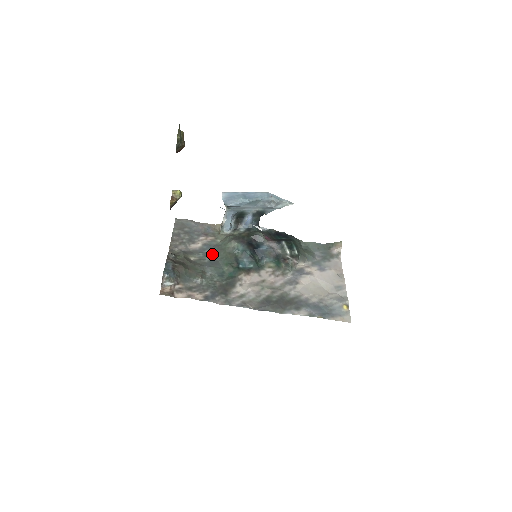
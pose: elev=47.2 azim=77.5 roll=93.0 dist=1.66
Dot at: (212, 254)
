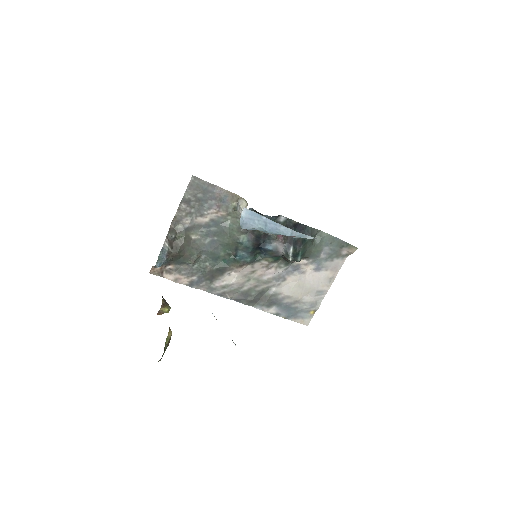
Dot at: (216, 234)
